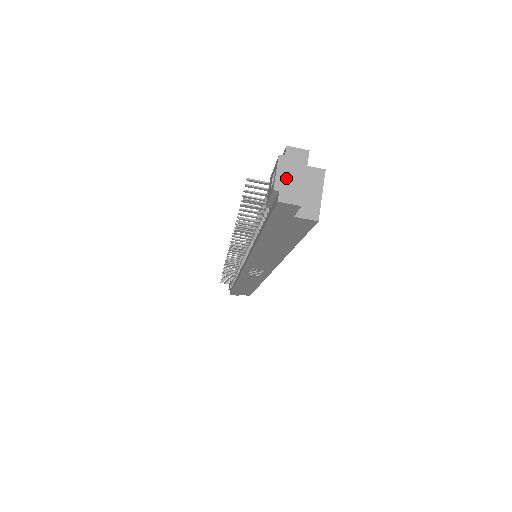
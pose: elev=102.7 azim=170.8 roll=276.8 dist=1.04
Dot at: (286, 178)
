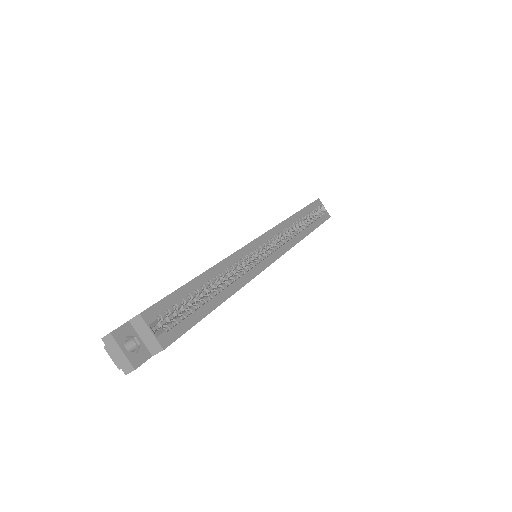
Dot at: (117, 359)
